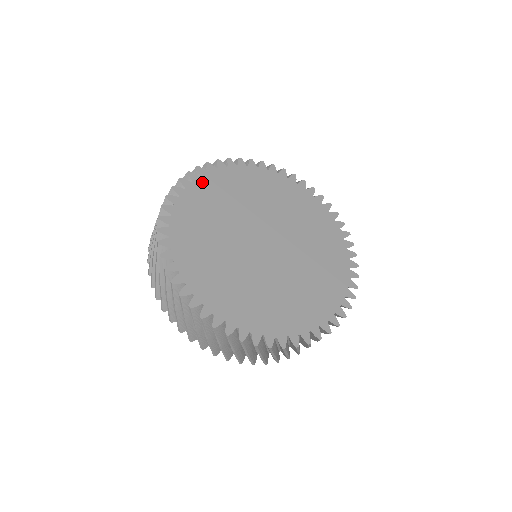
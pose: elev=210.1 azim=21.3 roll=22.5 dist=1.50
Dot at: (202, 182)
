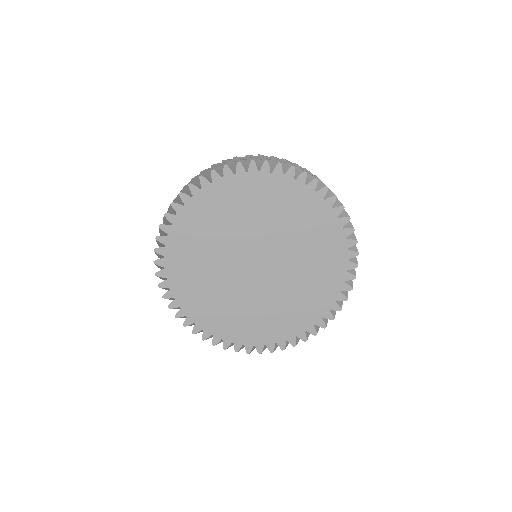
Dot at: (176, 230)
